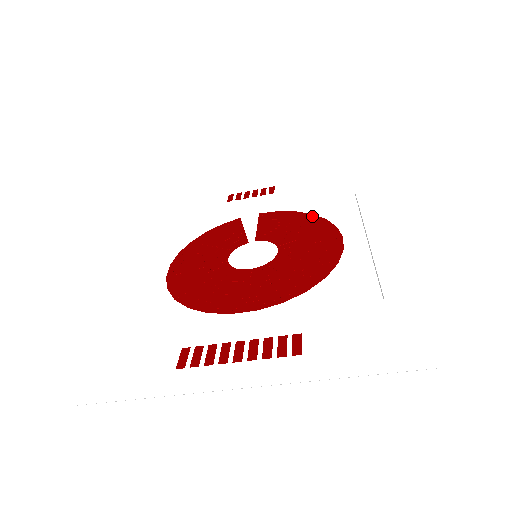
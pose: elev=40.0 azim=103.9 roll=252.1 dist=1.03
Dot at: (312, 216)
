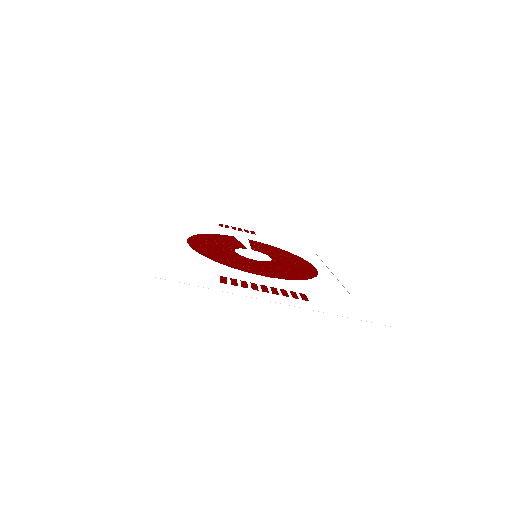
Dot at: (290, 253)
